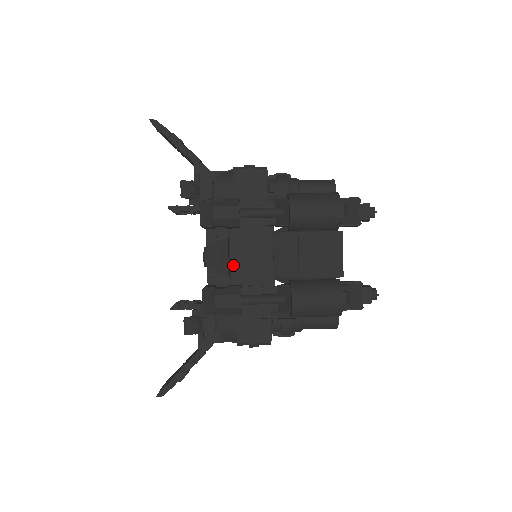
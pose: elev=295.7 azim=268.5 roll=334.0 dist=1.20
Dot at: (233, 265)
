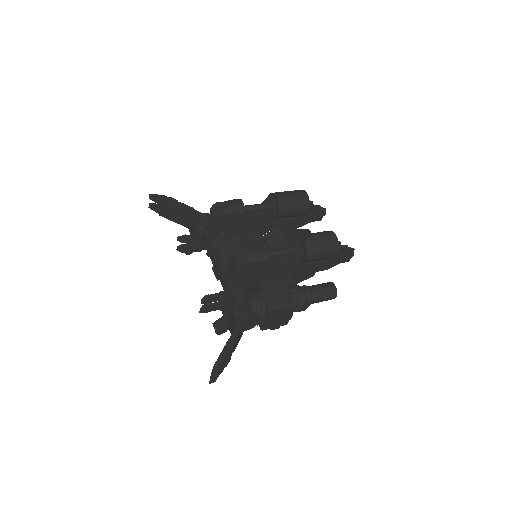
Dot at: occluded
